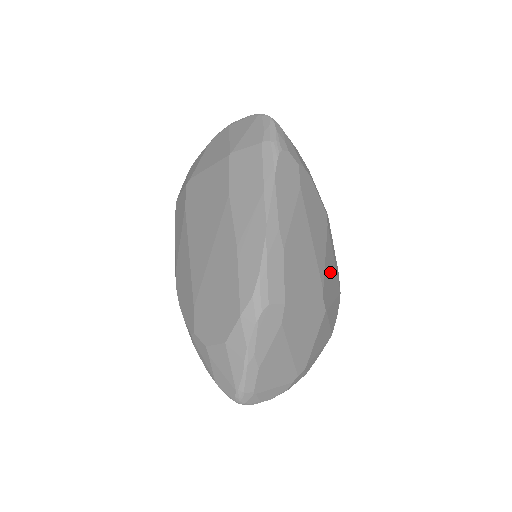
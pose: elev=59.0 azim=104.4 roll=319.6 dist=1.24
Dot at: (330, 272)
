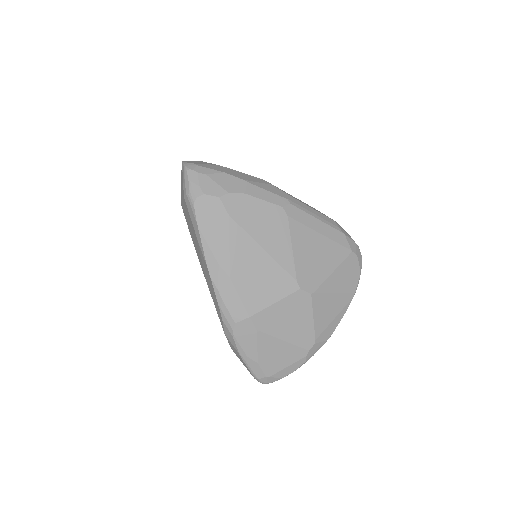
Dot at: (312, 253)
